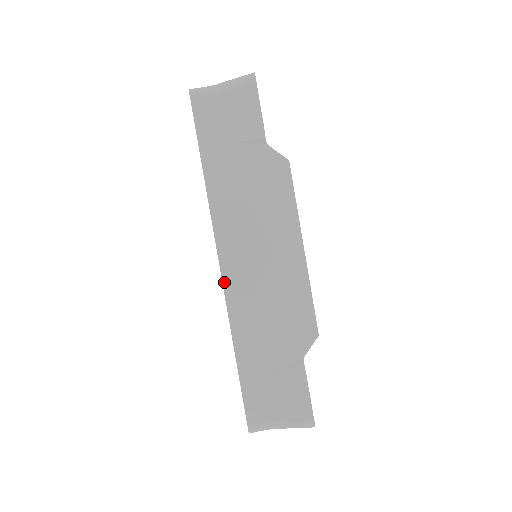
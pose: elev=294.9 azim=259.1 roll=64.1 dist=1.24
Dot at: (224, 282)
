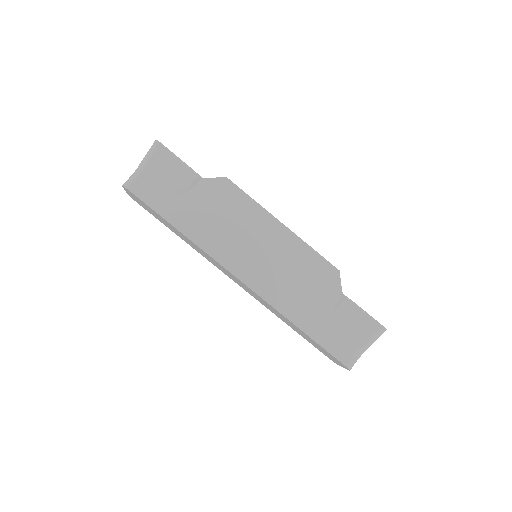
Dot at: (252, 289)
